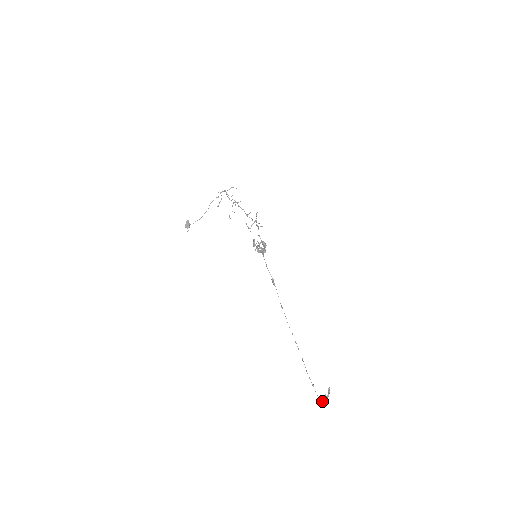
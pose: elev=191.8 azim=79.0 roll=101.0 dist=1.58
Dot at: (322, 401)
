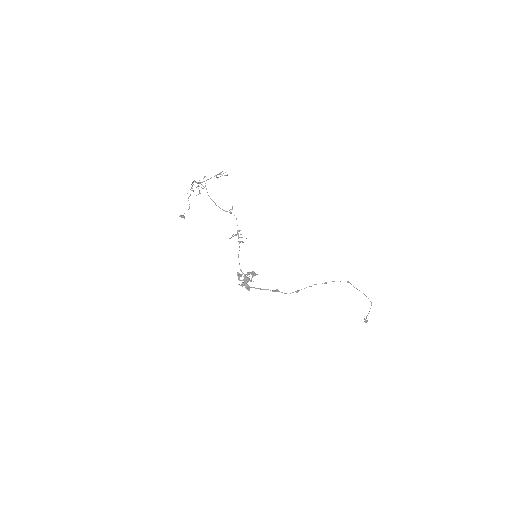
Dot at: occluded
